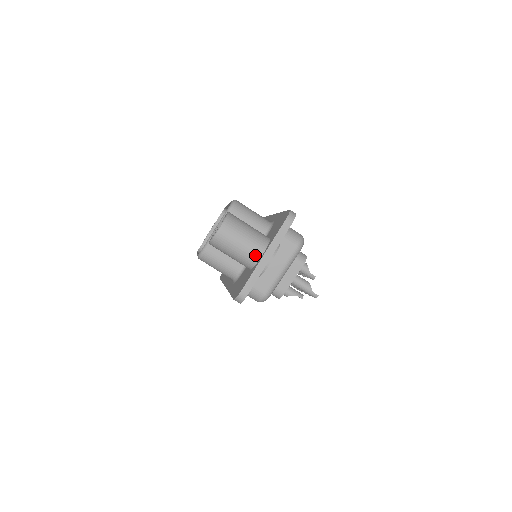
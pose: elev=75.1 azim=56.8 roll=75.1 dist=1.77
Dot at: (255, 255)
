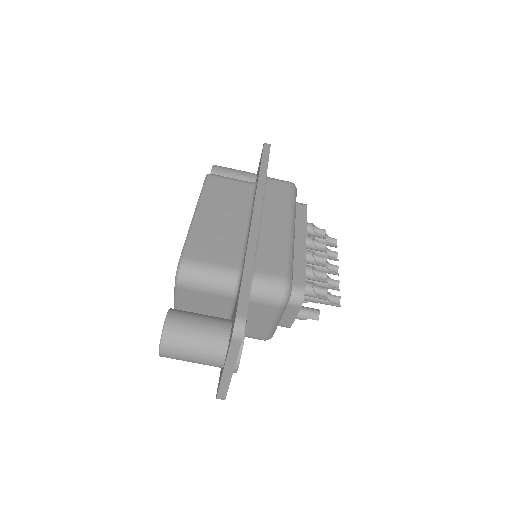
Dot at: (216, 365)
